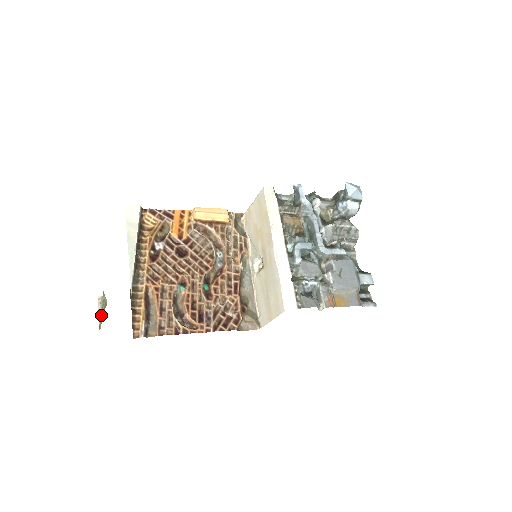
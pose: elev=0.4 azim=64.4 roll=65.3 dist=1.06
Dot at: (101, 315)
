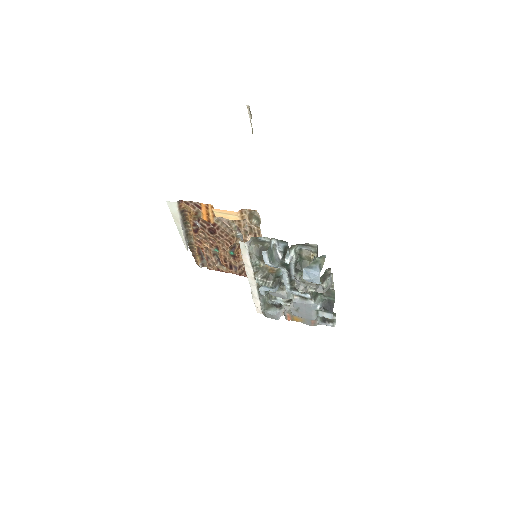
Dot at: occluded
